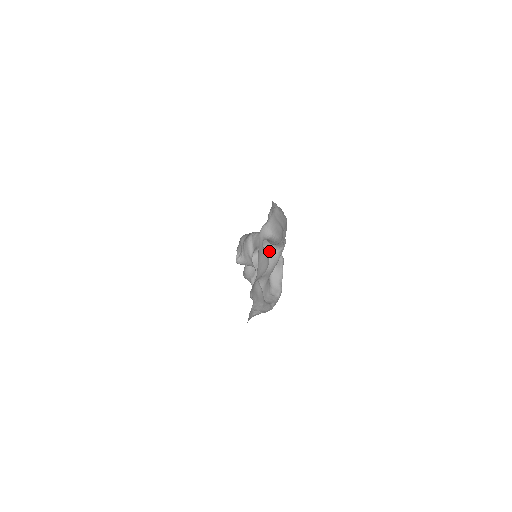
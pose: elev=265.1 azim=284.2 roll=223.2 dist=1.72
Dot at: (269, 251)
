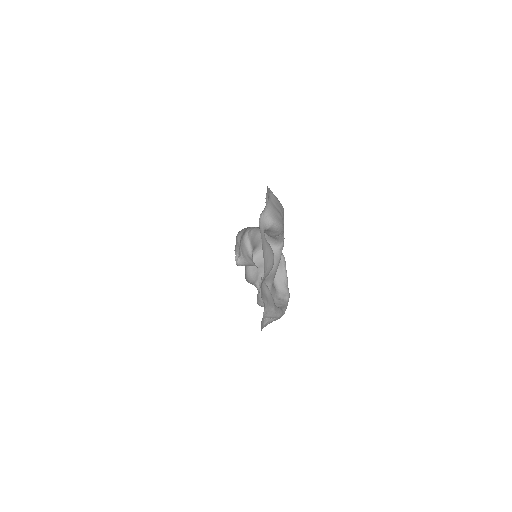
Dot at: occluded
